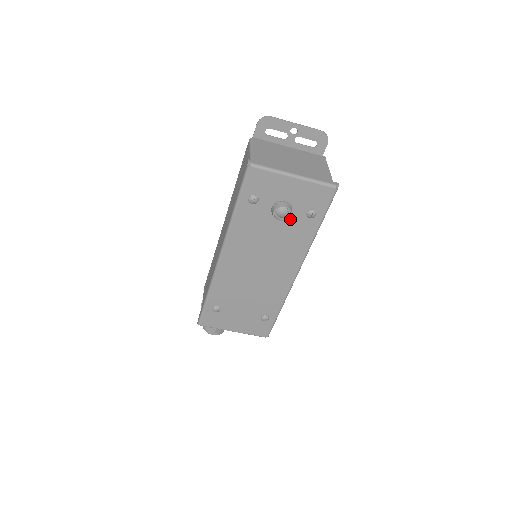
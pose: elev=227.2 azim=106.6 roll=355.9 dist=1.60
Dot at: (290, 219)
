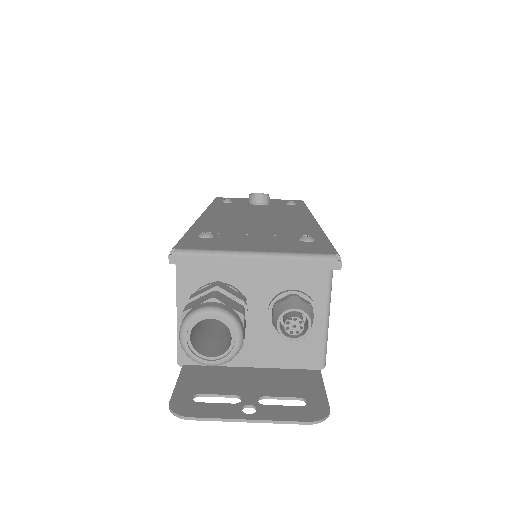
Dot at: occluded
